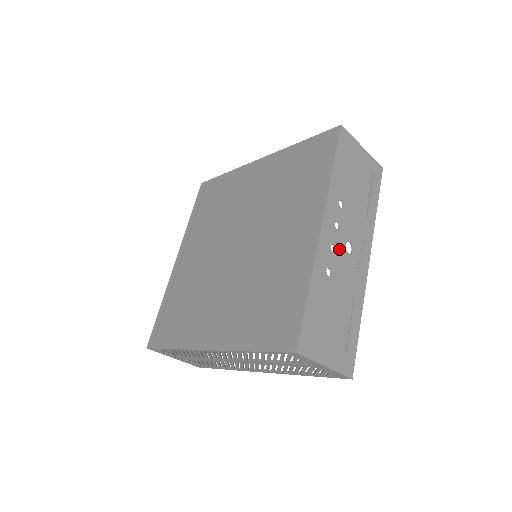
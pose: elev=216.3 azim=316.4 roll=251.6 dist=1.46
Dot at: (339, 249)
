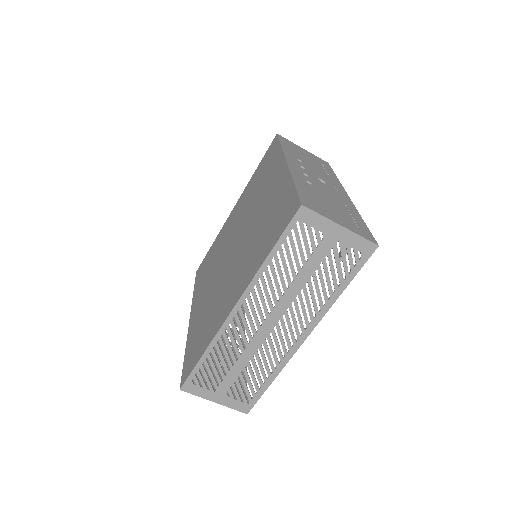
Dot at: (312, 177)
